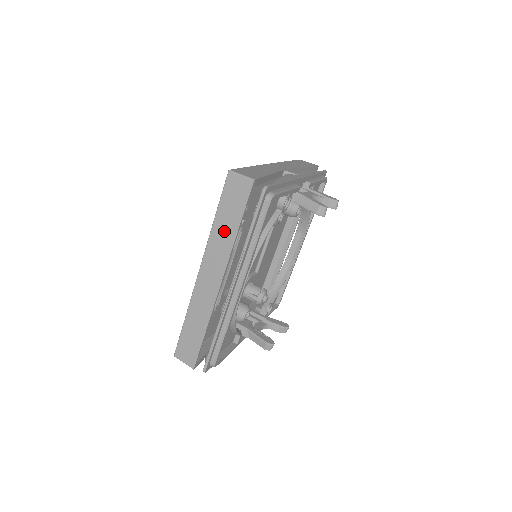
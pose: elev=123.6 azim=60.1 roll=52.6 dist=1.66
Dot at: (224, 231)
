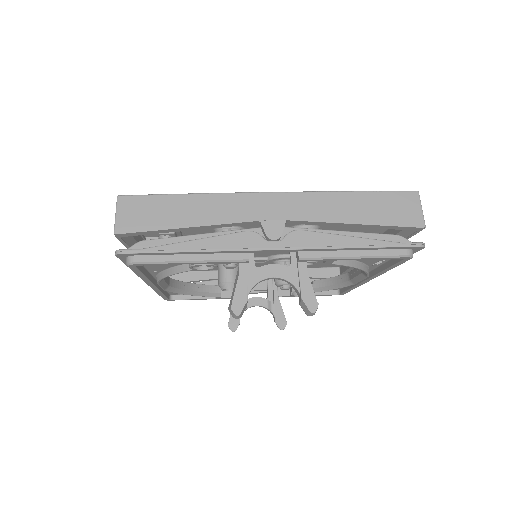
Dot at: occluded
